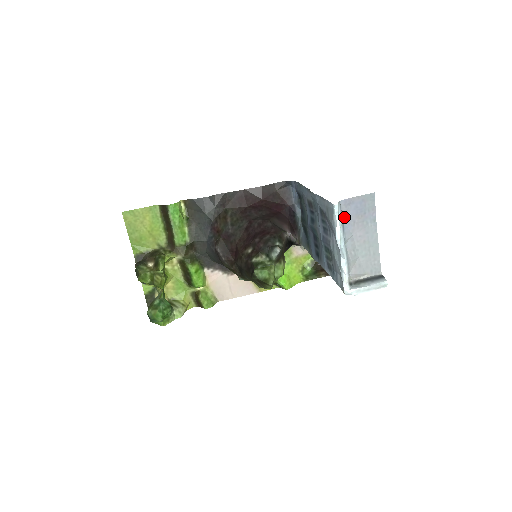
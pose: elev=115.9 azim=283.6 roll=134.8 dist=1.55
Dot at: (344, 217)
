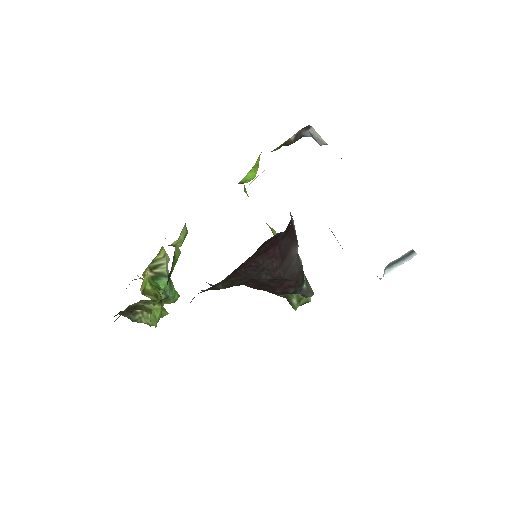
Dot at: occluded
